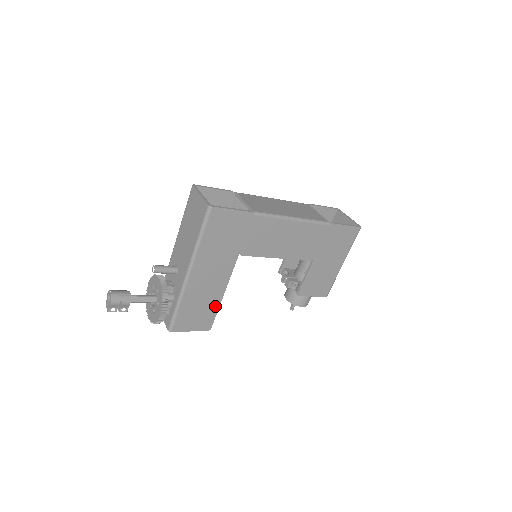
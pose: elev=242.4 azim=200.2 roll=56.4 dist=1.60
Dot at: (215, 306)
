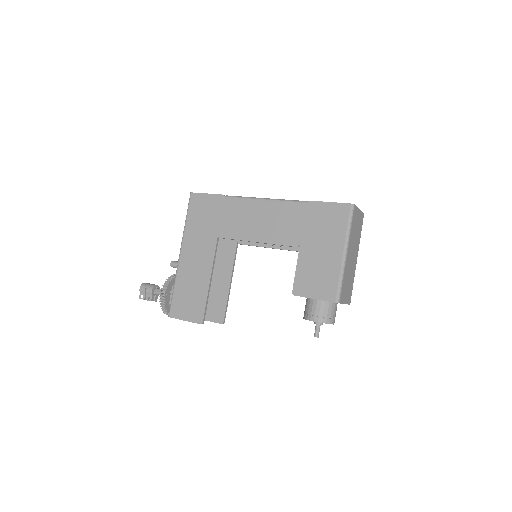
Dot at: (204, 294)
